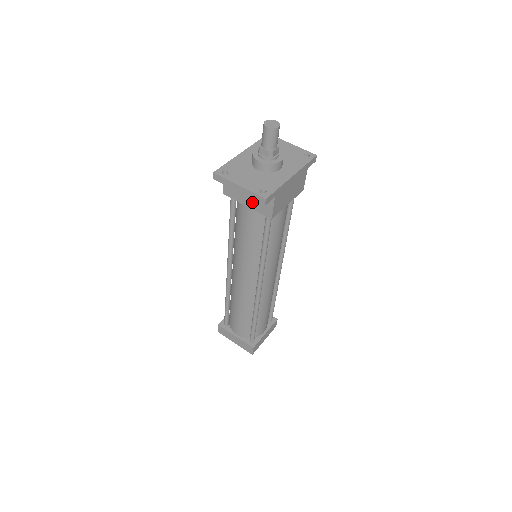
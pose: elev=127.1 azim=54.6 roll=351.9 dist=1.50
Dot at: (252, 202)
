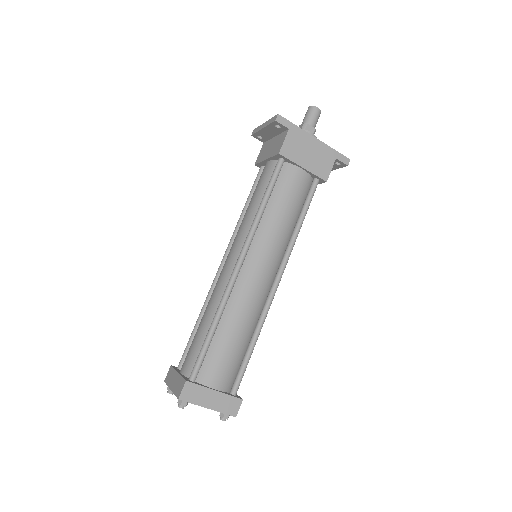
Dot at: (271, 151)
